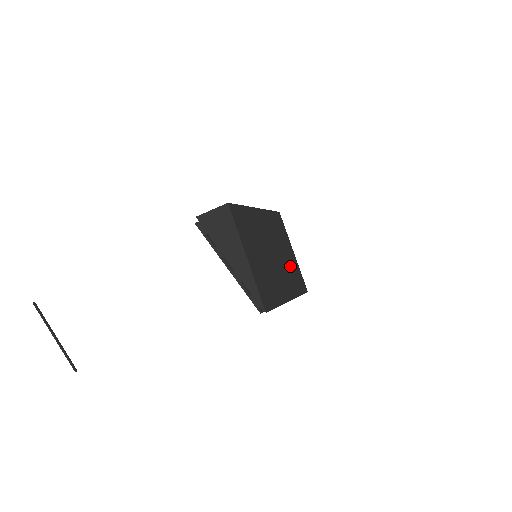
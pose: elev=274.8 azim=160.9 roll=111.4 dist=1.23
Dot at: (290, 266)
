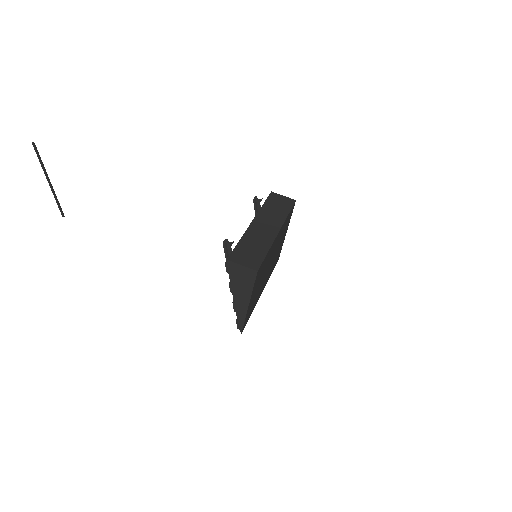
Dot at: (277, 254)
